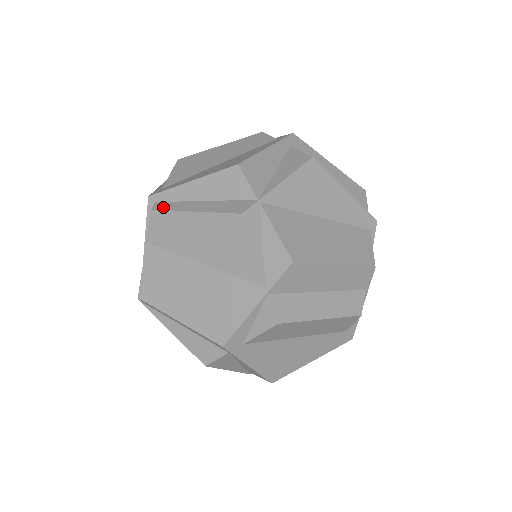
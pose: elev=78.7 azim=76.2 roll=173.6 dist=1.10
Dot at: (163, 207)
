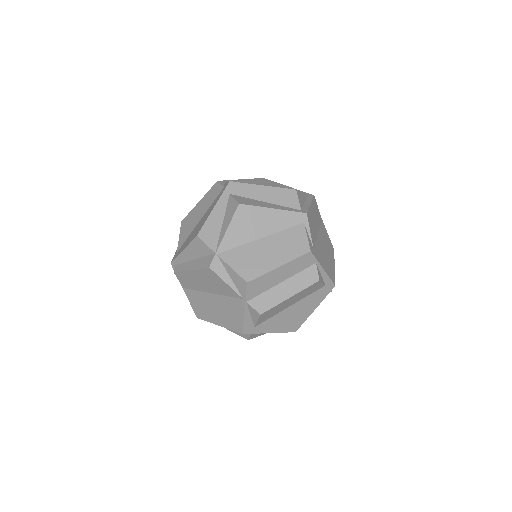
Dot at: (178, 269)
